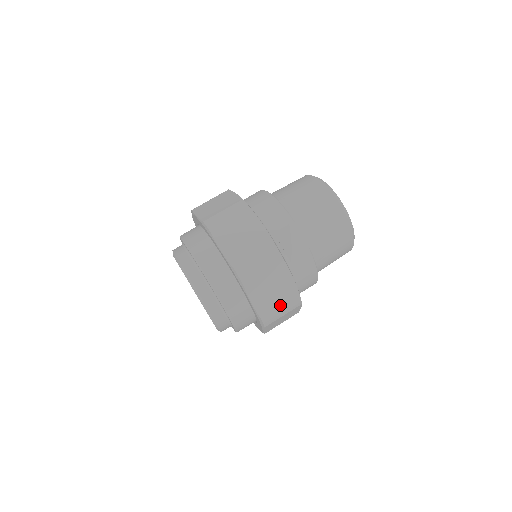
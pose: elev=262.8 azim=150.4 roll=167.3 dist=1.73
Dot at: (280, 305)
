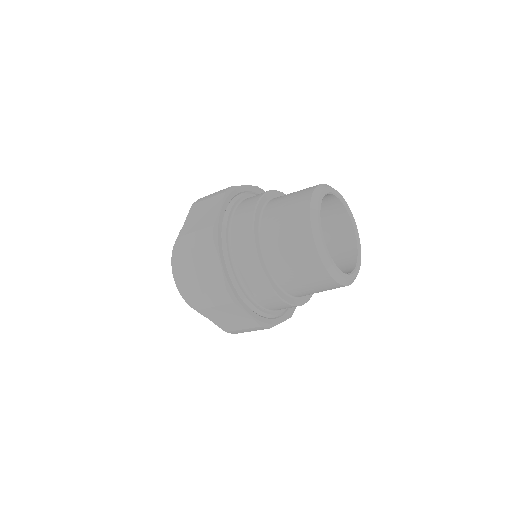
Dot at: (242, 328)
